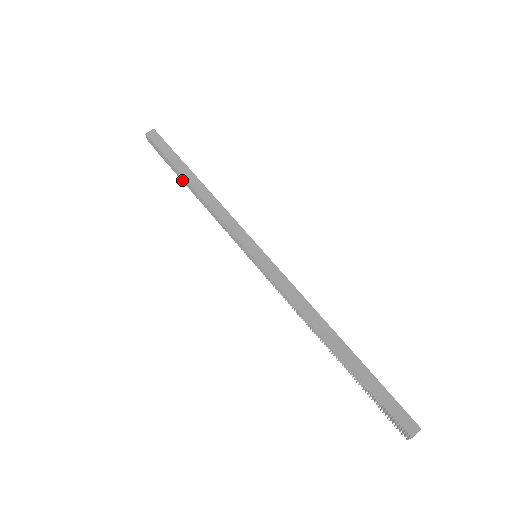
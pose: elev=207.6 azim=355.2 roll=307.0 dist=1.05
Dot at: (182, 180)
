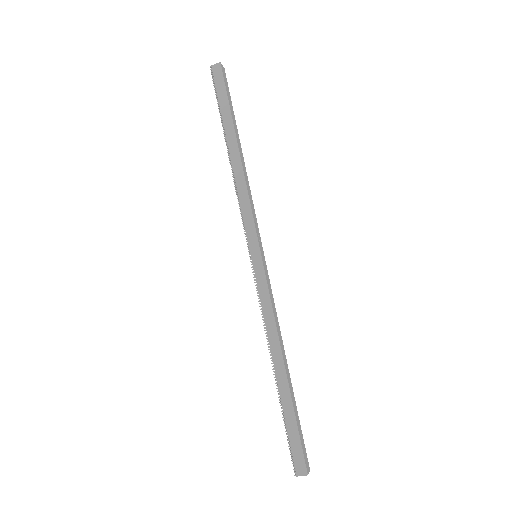
Dot at: occluded
